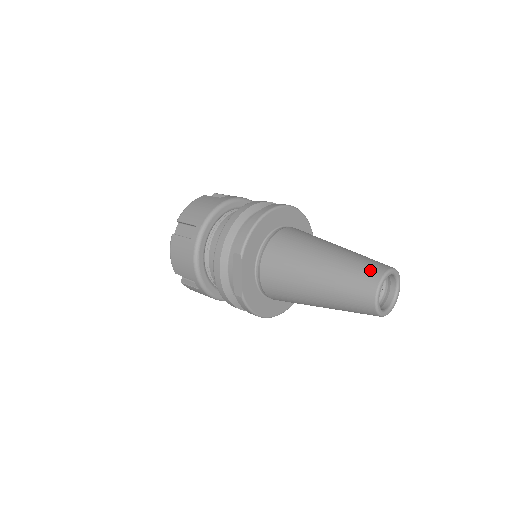
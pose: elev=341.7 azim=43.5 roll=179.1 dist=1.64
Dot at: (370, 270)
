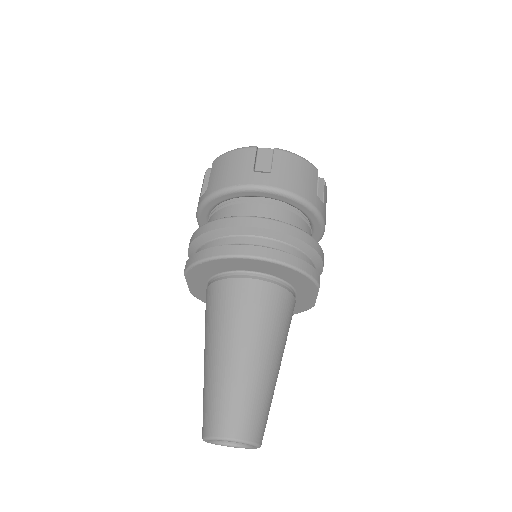
Dot at: (216, 419)
